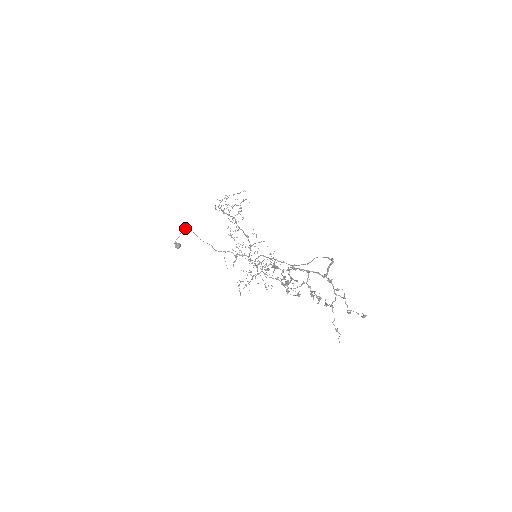
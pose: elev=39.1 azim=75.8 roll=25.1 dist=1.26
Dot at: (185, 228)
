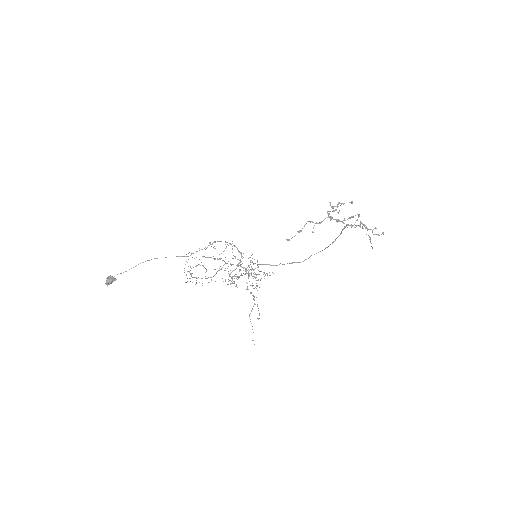
Dot at: (135, 266)
